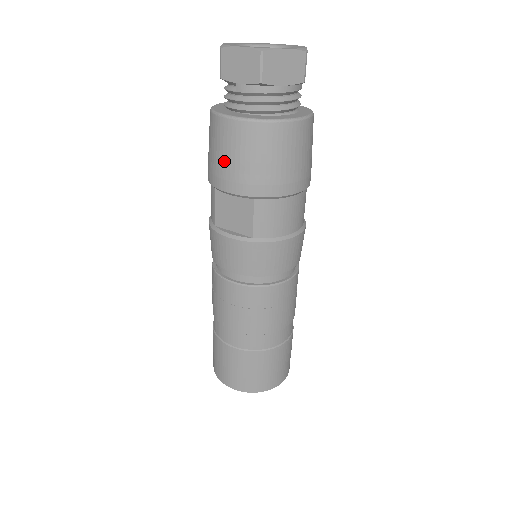
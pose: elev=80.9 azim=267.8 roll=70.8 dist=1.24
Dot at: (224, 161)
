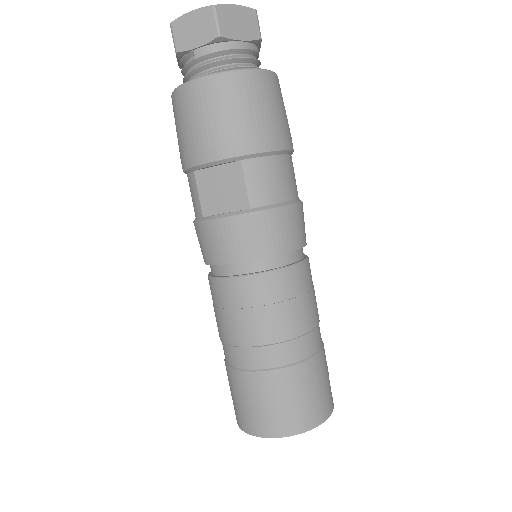
Dot at: (198, 129)
